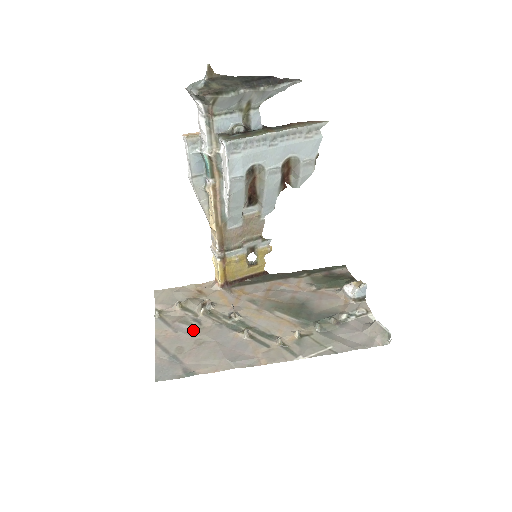
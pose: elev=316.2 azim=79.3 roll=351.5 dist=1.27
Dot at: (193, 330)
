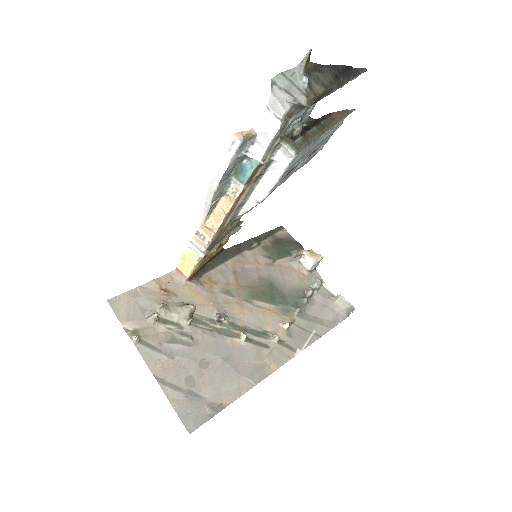
Dot at: (189, 349)
